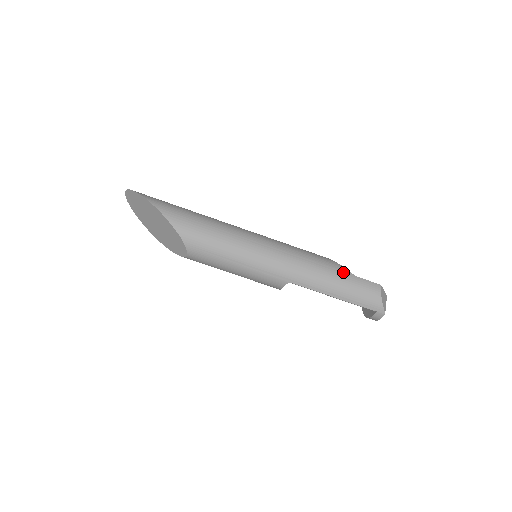
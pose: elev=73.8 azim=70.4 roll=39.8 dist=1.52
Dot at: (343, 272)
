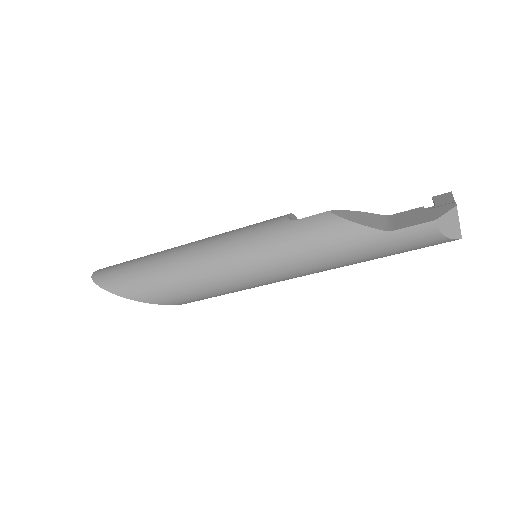
Dot at: (368, 238)
